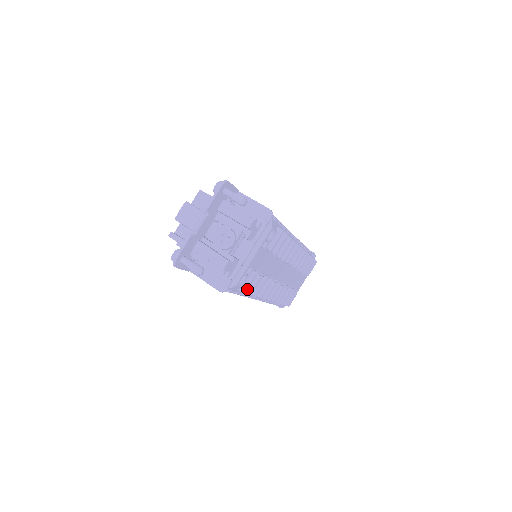
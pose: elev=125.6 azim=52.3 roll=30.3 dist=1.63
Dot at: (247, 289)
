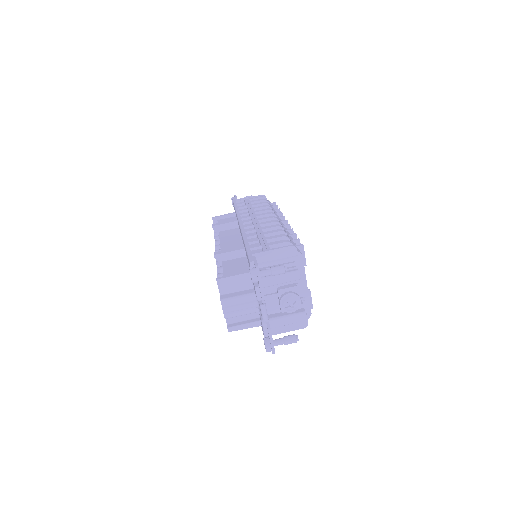
Dot at: occluded
